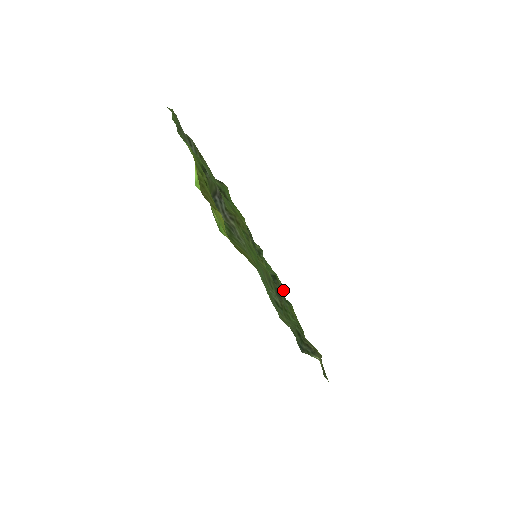
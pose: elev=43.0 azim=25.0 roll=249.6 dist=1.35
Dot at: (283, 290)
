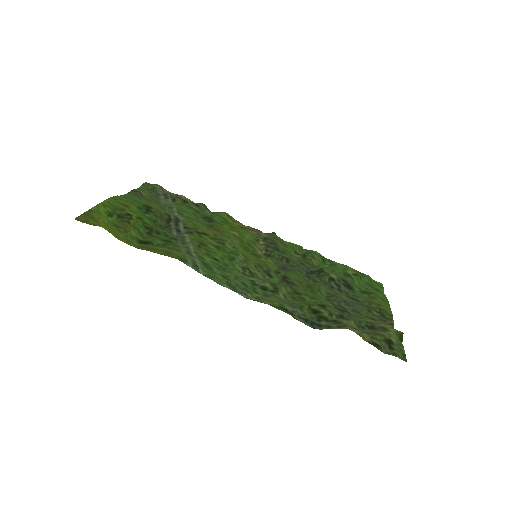
Dot at: (345, 281)
